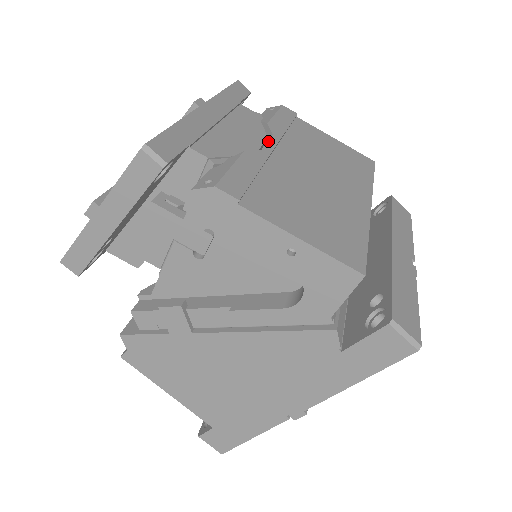
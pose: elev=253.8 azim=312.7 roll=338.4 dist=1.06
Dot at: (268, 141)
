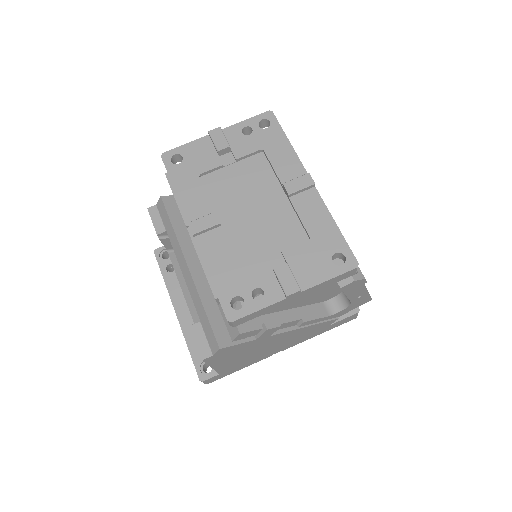
Dot at: occluded
